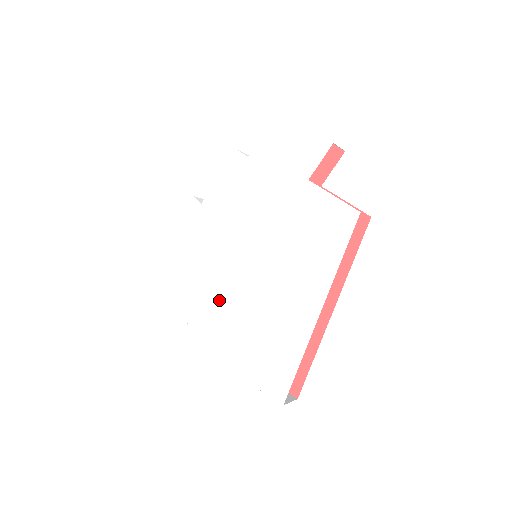
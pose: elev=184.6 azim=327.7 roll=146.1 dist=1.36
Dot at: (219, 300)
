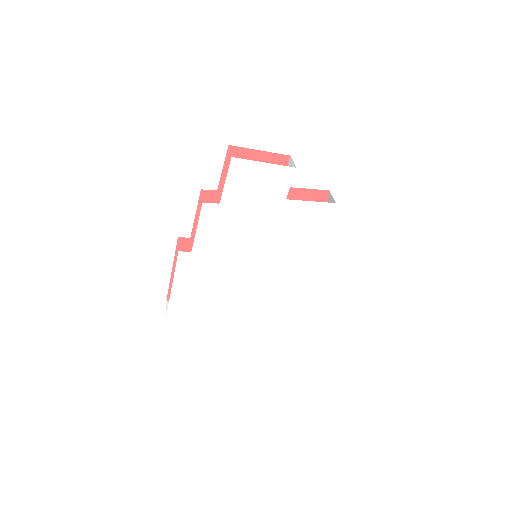
Dot at: (248, 297)
